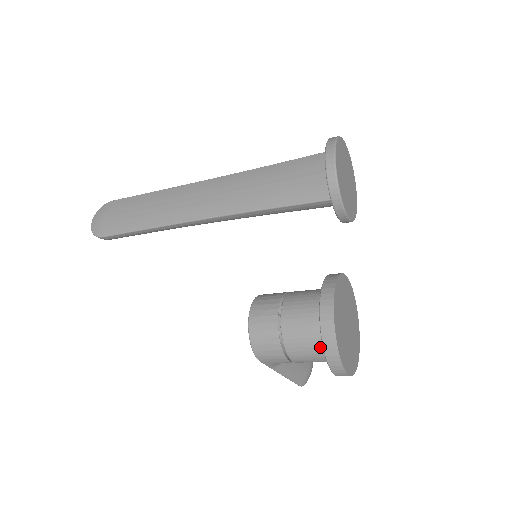
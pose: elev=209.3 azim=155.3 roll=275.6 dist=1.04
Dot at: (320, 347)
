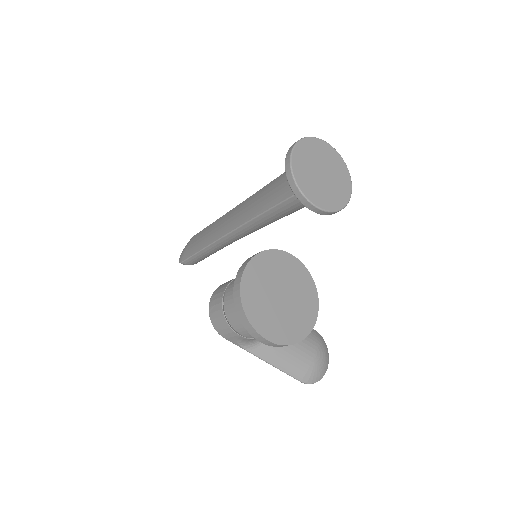
Dot at: occluded
